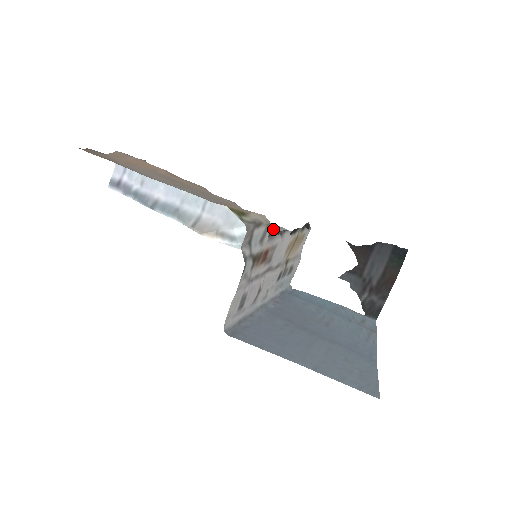
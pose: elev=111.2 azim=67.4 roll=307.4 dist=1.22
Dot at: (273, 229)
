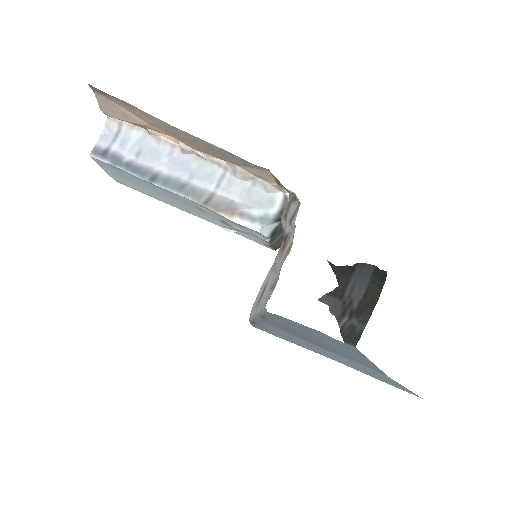
Dot at: occluded
